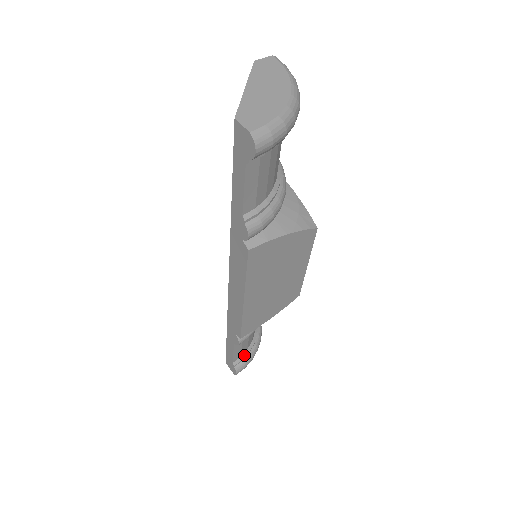
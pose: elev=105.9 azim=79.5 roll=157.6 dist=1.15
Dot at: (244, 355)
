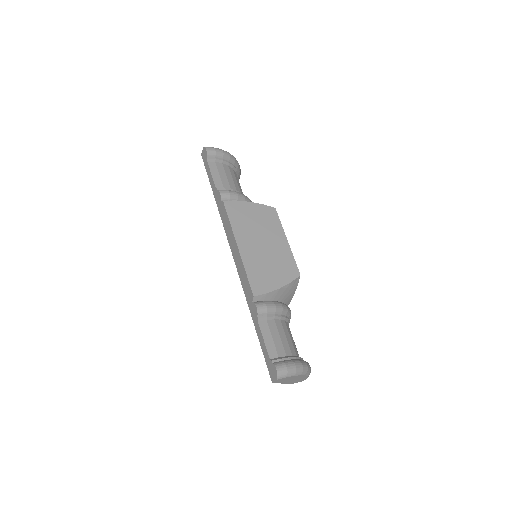
Dot at: (238, 179)
